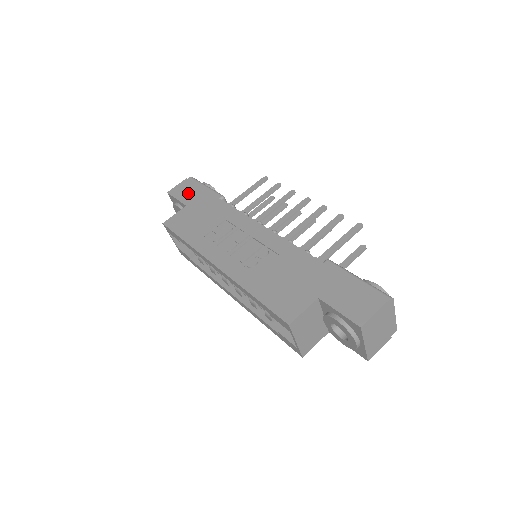
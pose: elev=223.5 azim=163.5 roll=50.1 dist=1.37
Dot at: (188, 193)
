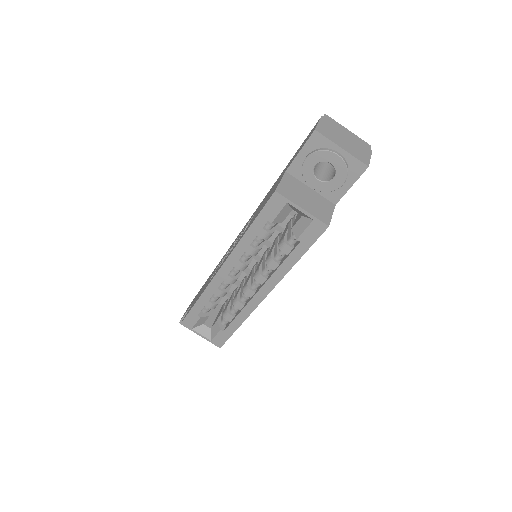
Dot at: occluded
